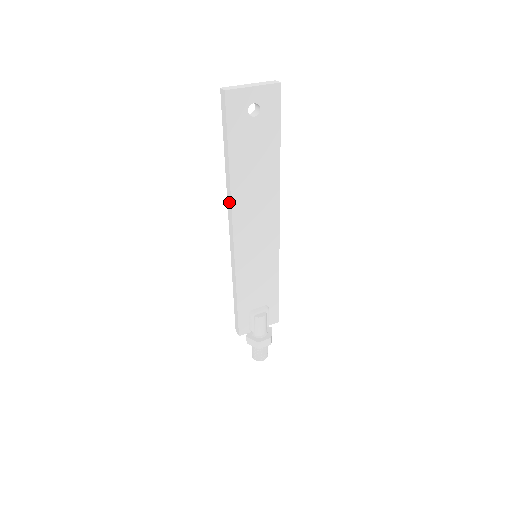
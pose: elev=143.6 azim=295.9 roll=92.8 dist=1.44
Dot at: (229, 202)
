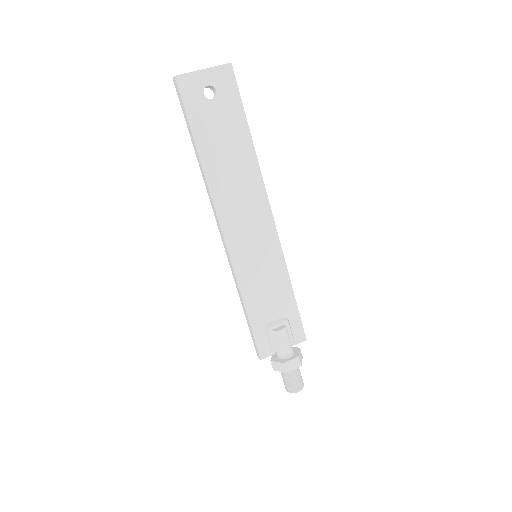
Dot at: (209, 194)
